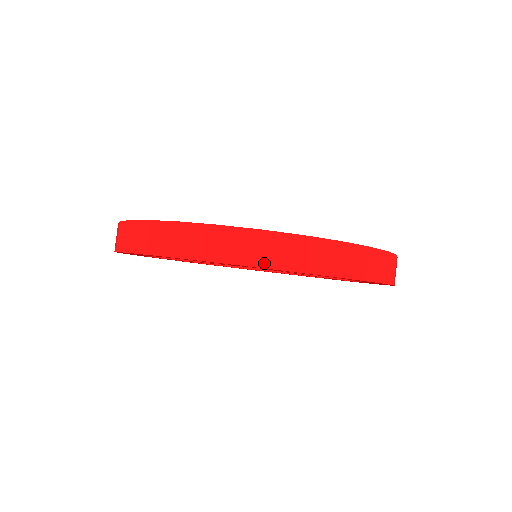
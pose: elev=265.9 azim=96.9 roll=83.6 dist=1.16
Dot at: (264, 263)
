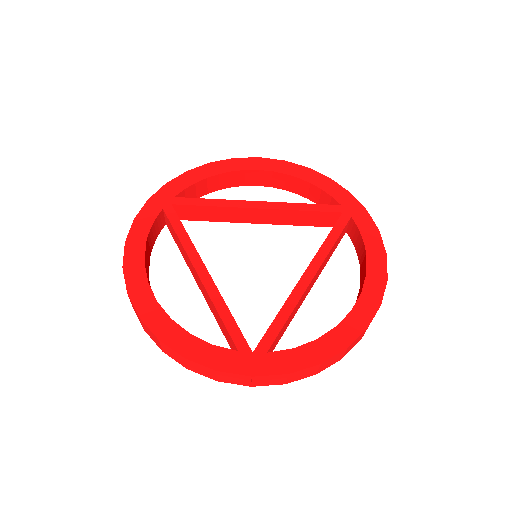
Dot at: (257, 385)
